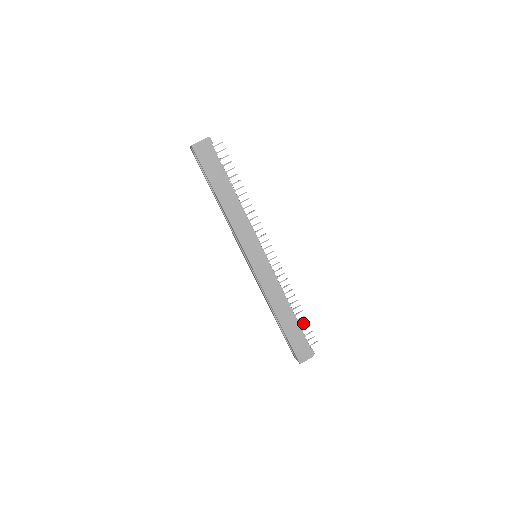
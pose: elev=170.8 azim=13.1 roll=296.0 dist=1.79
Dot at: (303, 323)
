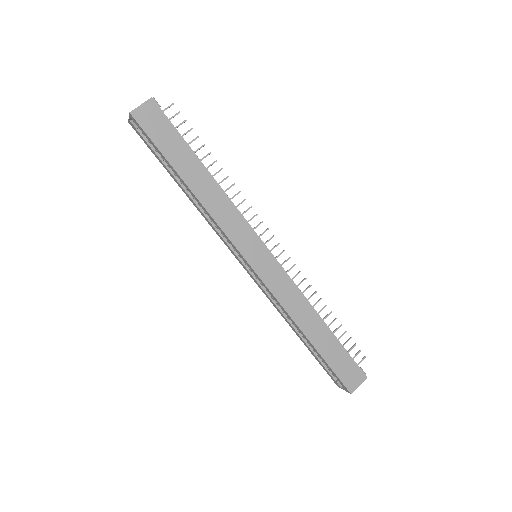
Dot at: (341, 335)
